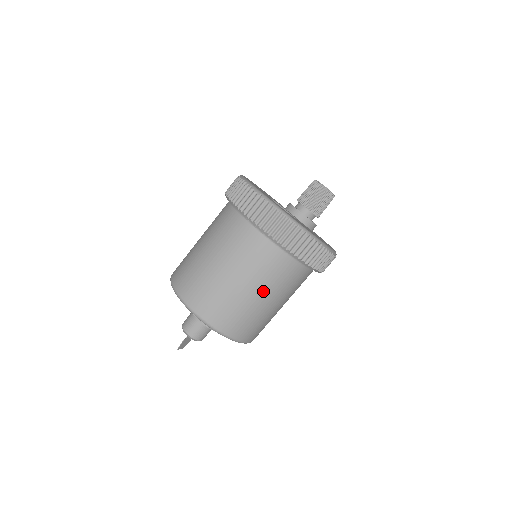
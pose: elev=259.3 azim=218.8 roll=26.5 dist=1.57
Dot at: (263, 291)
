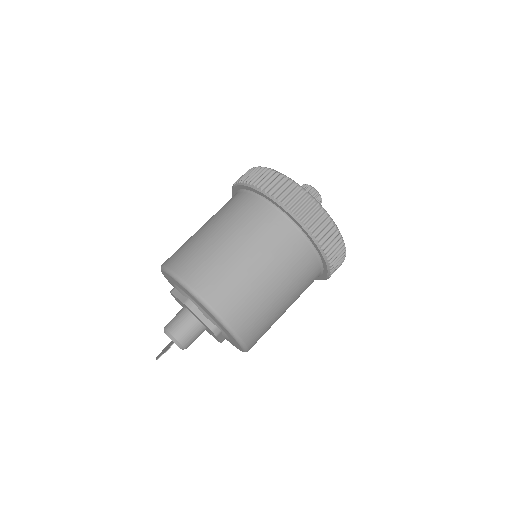
Dot at: (290, 299)
